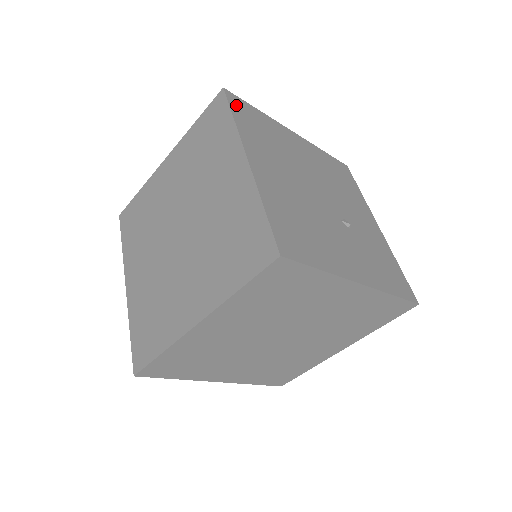
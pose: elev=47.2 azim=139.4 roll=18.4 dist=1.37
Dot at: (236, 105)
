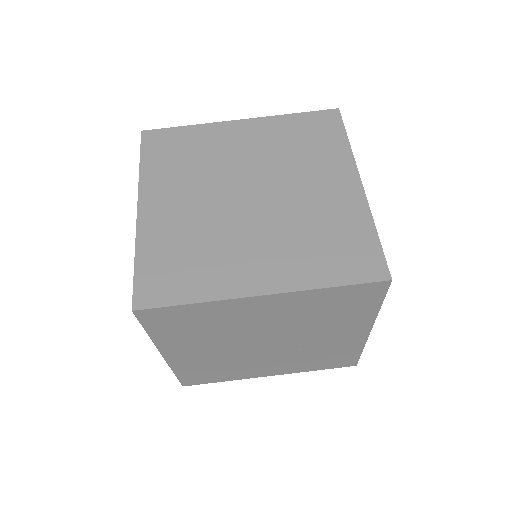
Dot at: occluded
